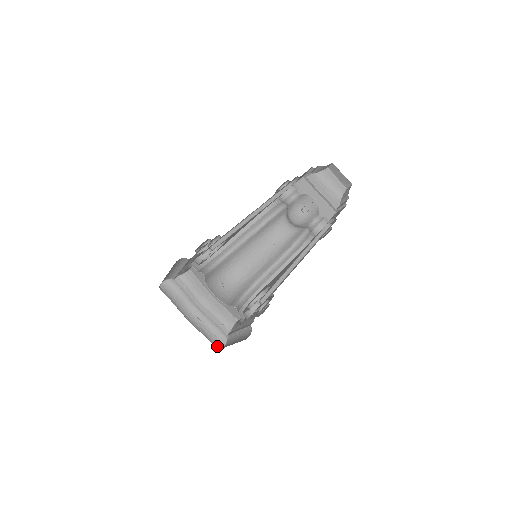
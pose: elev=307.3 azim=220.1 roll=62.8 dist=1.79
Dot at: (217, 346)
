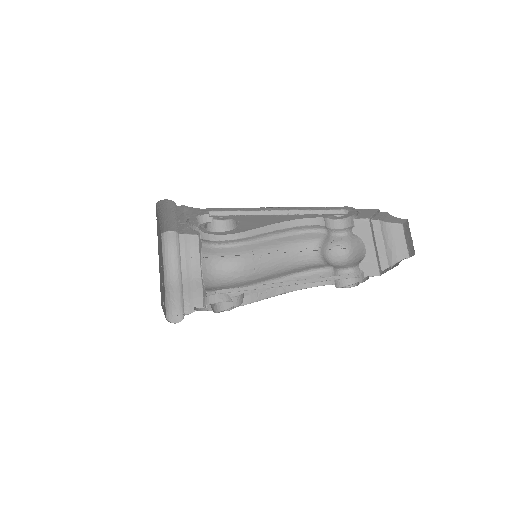
Dot at: (169, 318)
